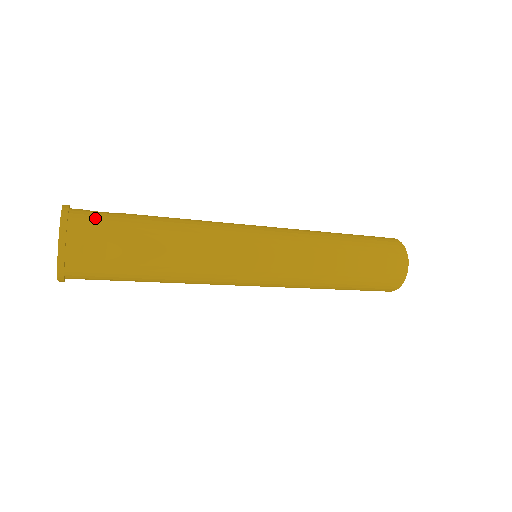
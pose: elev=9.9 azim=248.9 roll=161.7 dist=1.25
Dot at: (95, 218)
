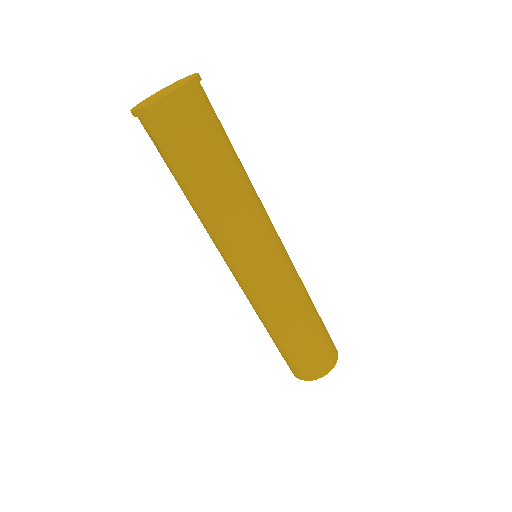
Dot at: occluded
